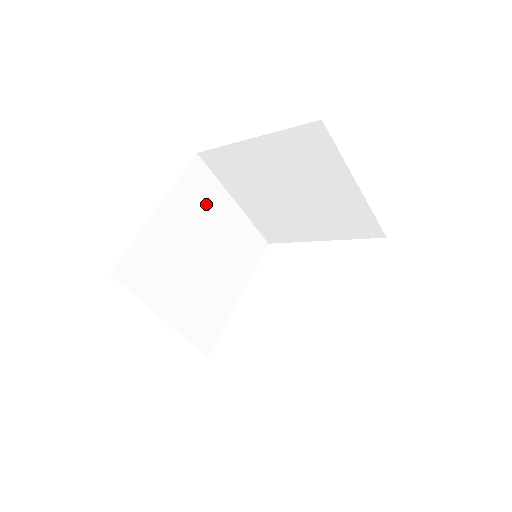
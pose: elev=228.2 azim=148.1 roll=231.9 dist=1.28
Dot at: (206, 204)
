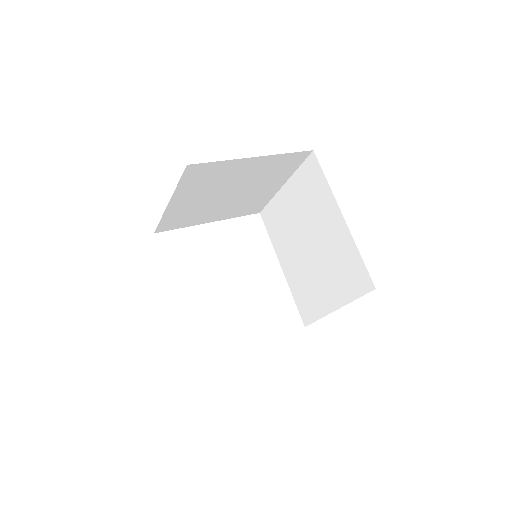
Dot at: occluded
